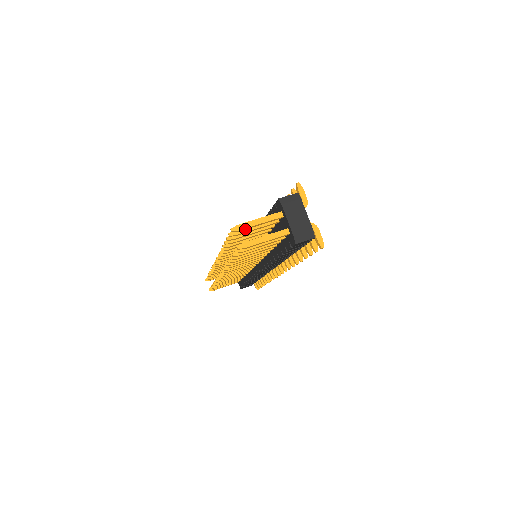
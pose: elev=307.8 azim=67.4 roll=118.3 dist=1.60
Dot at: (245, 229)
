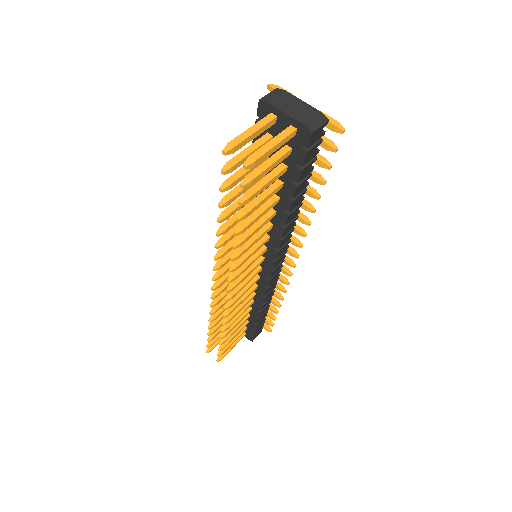
Dot at: (240, 147)
